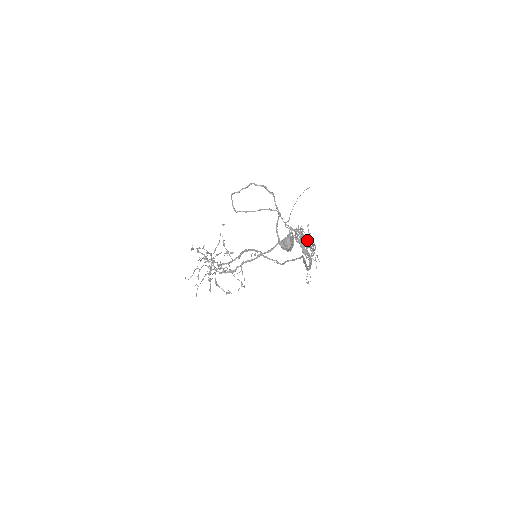
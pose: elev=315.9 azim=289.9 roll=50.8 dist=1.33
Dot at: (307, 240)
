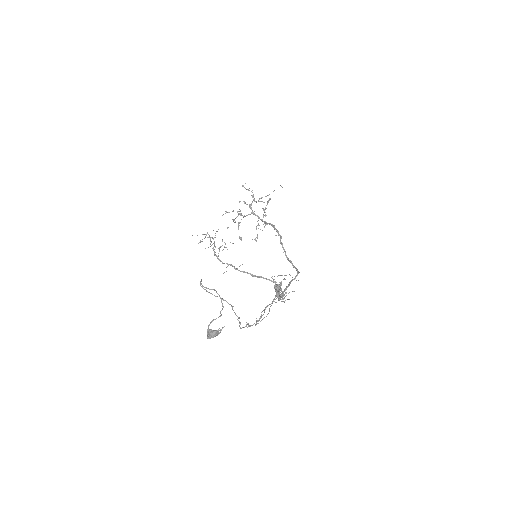
Dot at: occluded
